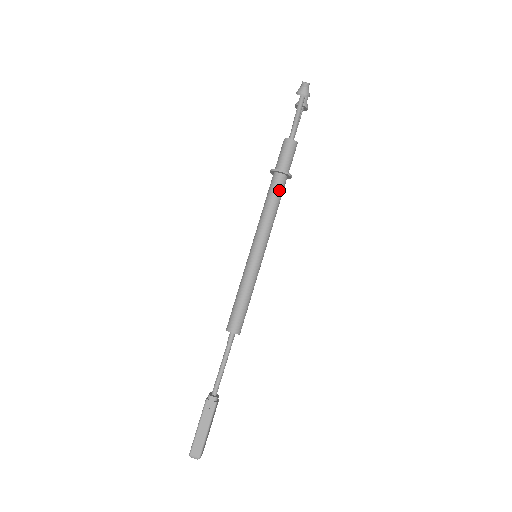
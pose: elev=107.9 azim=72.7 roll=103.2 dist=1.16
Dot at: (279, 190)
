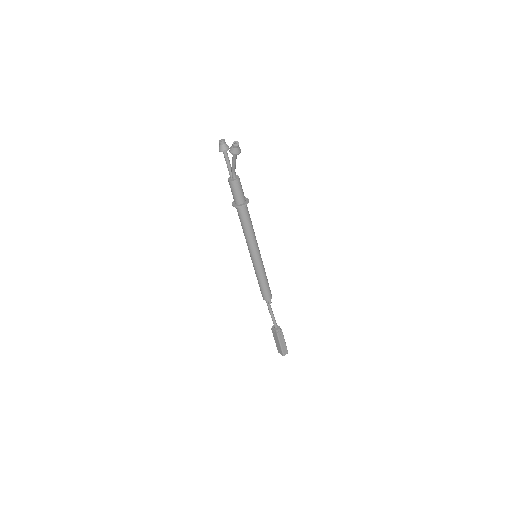
Dot at: (248, 214)
